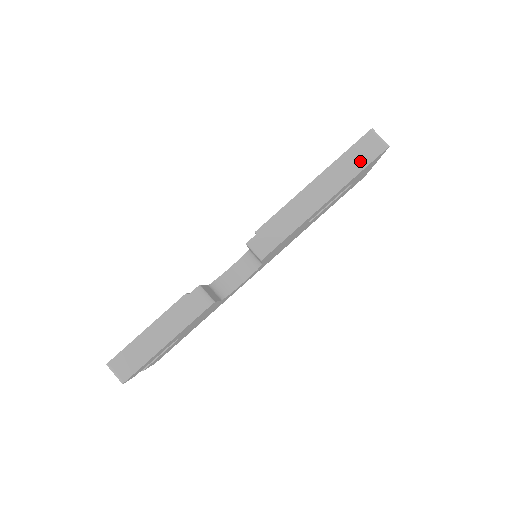
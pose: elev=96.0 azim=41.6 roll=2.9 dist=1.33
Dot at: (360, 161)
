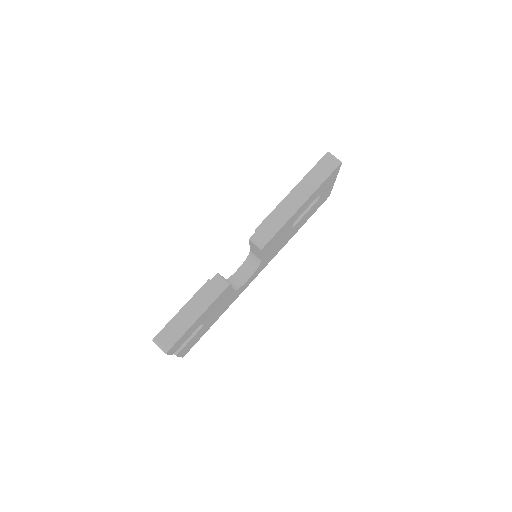
Dot at: (323, 174)
